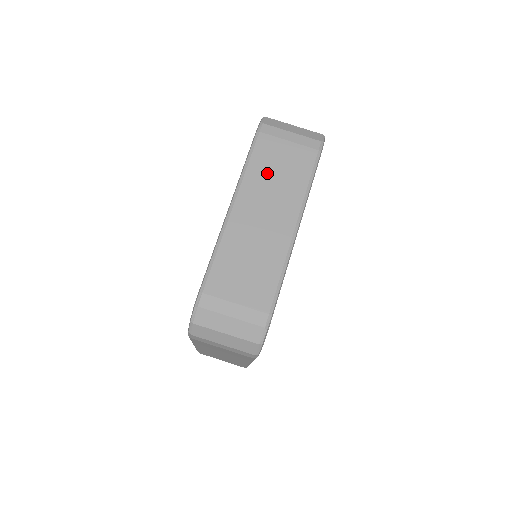
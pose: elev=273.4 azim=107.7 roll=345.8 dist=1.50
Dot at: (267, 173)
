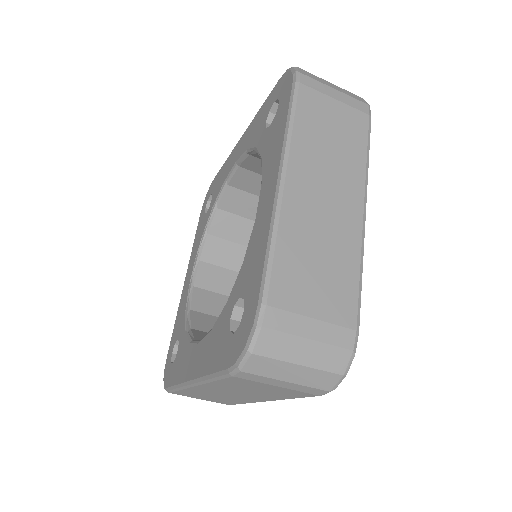
Dot at: (318, 137)
